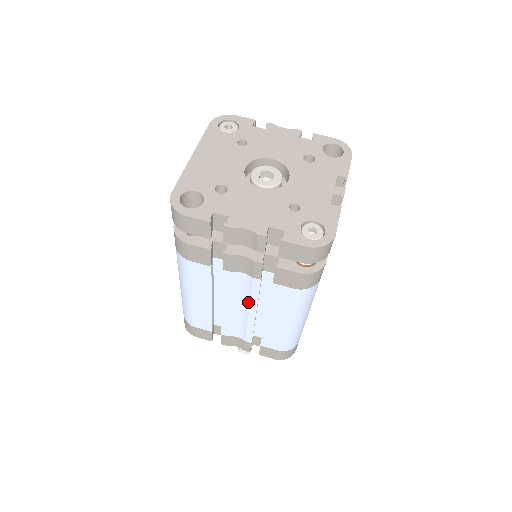
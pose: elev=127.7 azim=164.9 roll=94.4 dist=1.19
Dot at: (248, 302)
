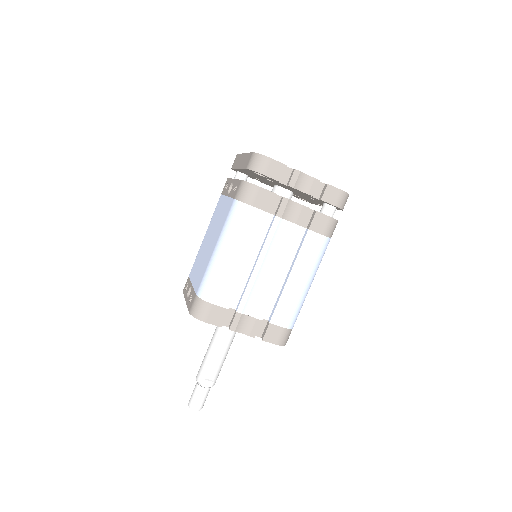
Dot at: (280, 257)
